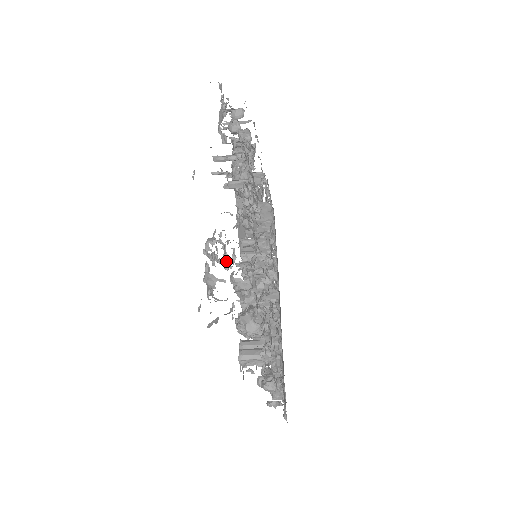
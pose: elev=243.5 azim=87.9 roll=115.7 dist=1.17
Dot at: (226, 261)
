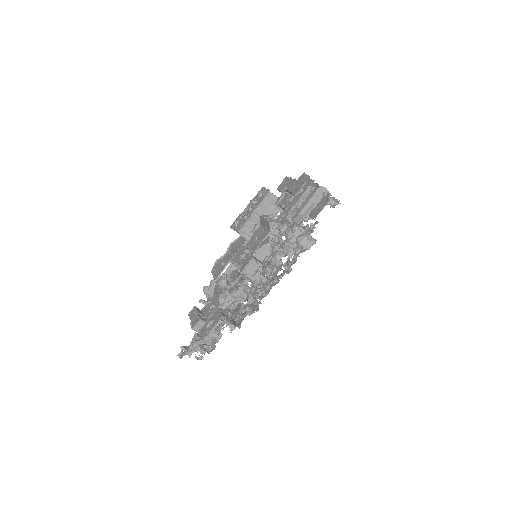
Dot at: (223, 297)
